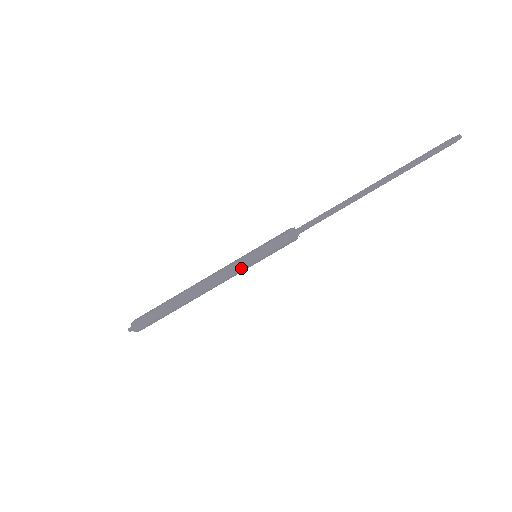
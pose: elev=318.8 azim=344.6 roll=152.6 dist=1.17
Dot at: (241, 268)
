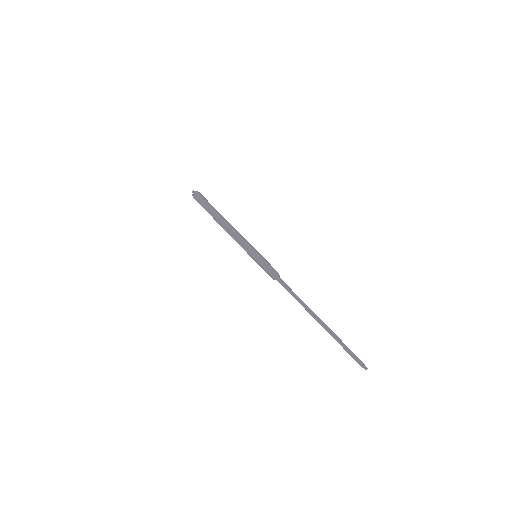
Dot at: (246, 248)
